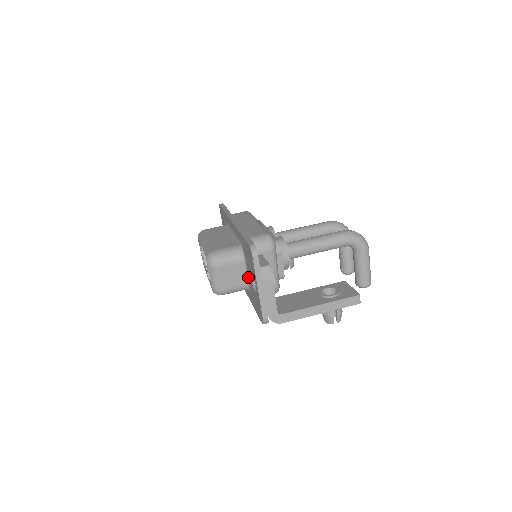
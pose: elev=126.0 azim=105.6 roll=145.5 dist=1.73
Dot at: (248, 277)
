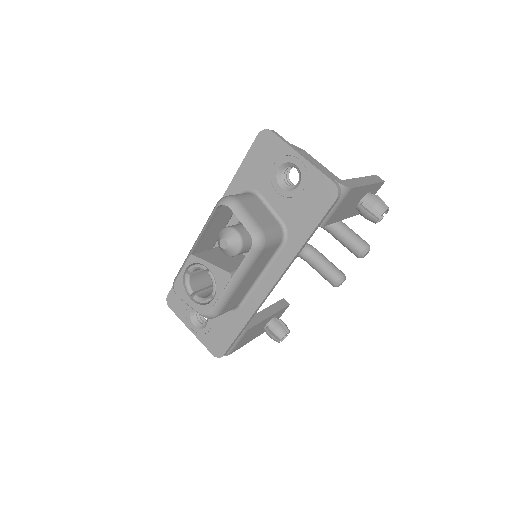
Dot at: (275, 210)
